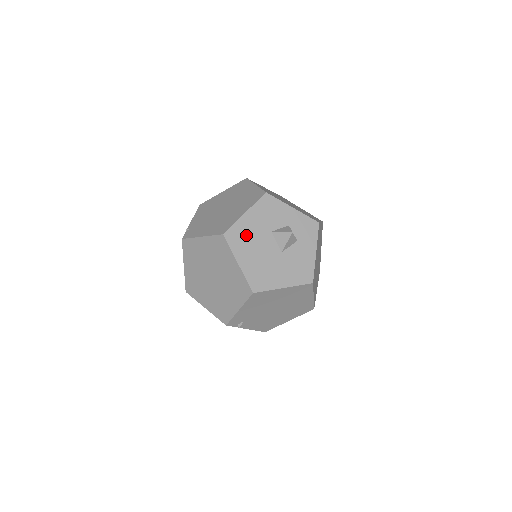
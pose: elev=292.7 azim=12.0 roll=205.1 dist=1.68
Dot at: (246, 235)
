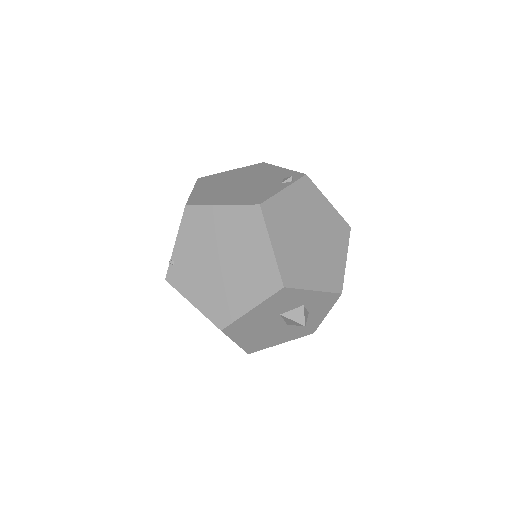
Dot at: (249, 324)
